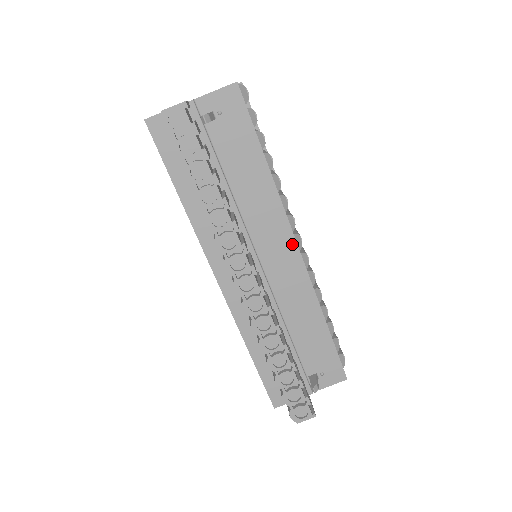
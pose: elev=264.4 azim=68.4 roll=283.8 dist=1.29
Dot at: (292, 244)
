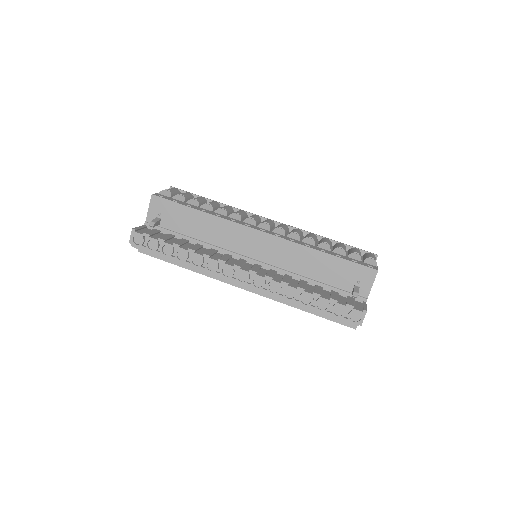
Dot at: (255, 233)
